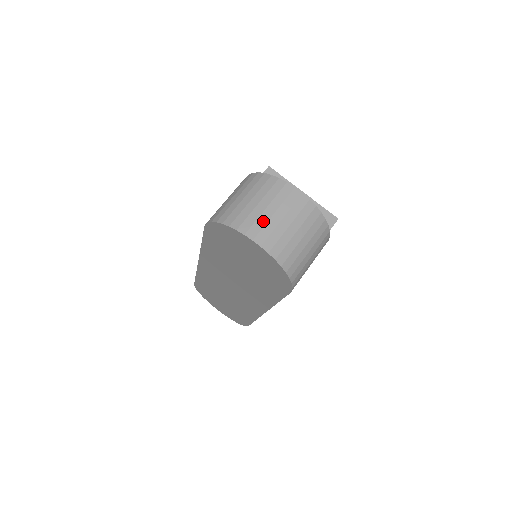
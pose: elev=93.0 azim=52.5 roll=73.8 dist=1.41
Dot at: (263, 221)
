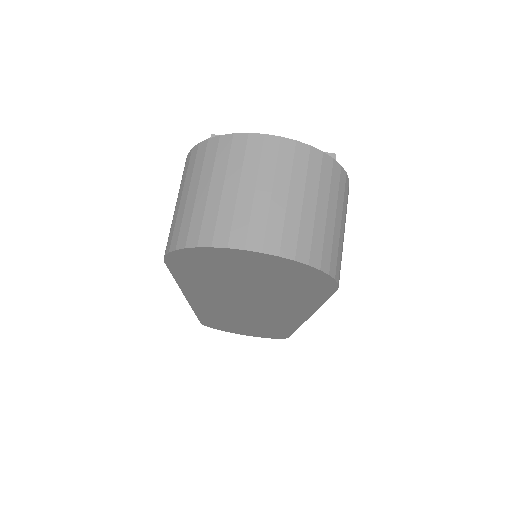
Dot at: (244, 211)
